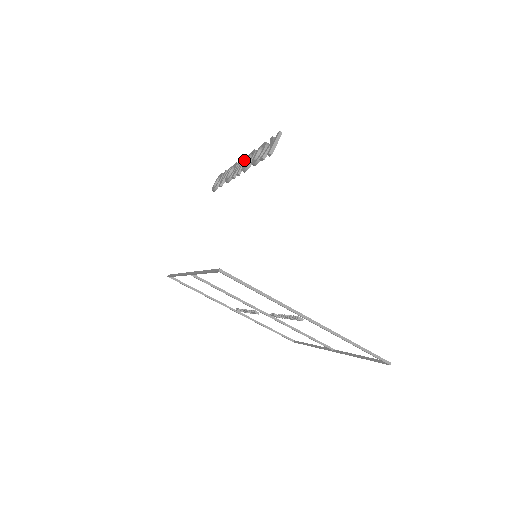
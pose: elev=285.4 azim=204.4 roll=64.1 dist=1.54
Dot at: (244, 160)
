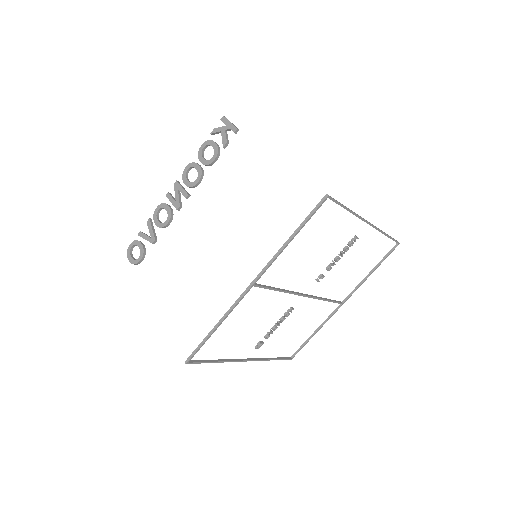
Dot at: (180, 185)
